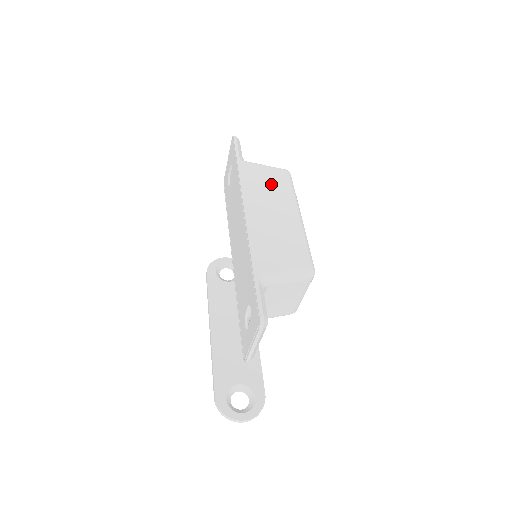
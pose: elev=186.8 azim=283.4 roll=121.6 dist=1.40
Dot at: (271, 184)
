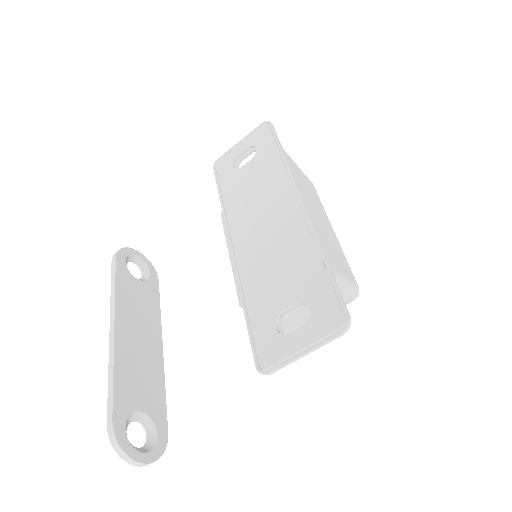
Dot at: (309, 187)
